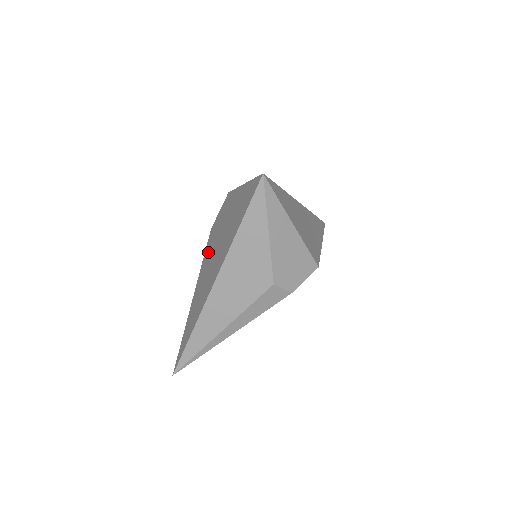
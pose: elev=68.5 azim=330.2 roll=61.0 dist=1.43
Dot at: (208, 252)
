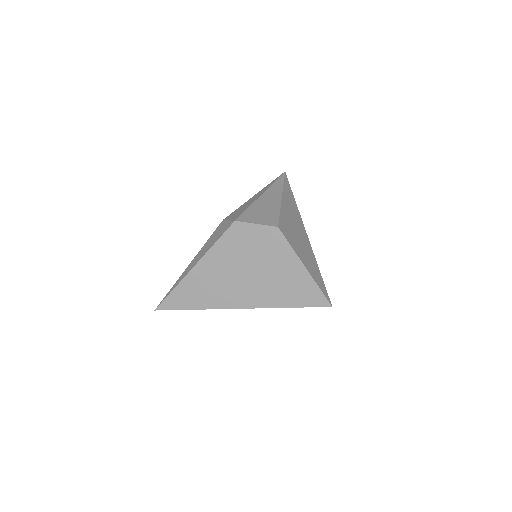
Dot at: (229, 252)
